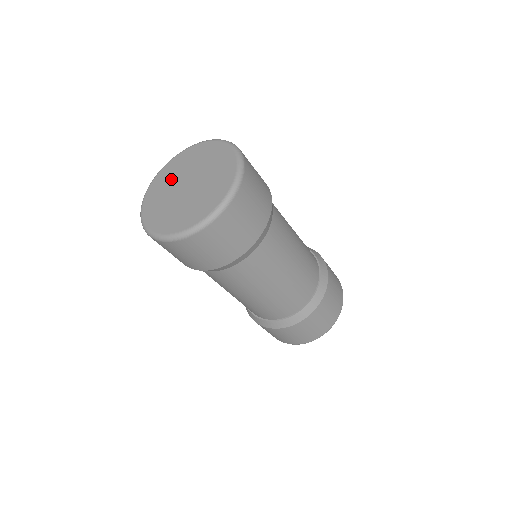
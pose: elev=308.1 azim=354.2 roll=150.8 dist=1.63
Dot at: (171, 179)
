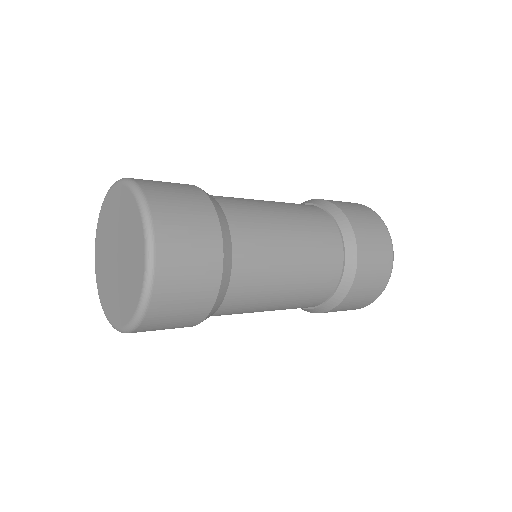
Dot at: (105, 268)
